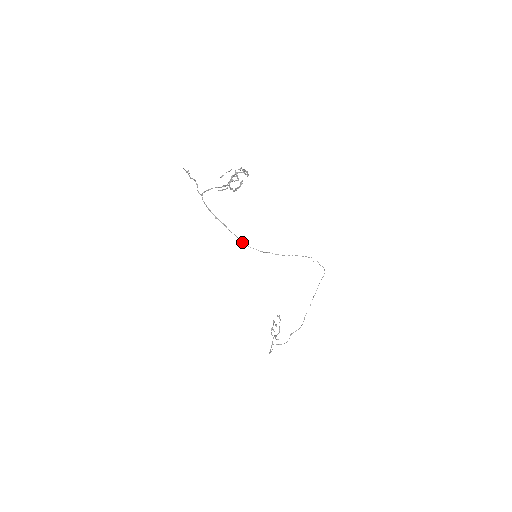
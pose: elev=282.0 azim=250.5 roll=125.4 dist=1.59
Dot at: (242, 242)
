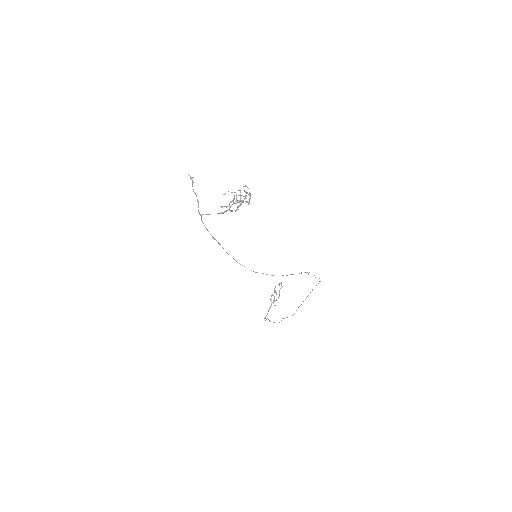
Dot at: (237, 262)
